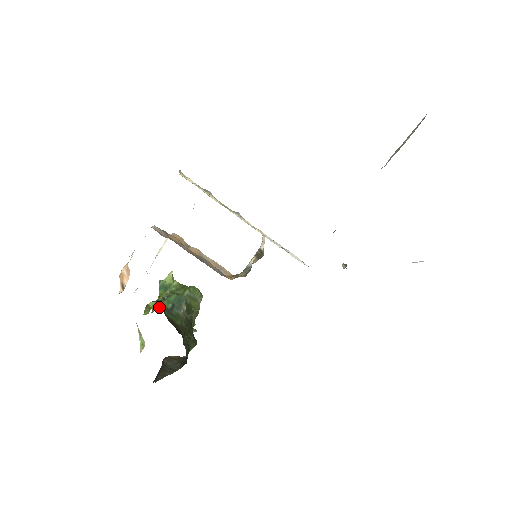
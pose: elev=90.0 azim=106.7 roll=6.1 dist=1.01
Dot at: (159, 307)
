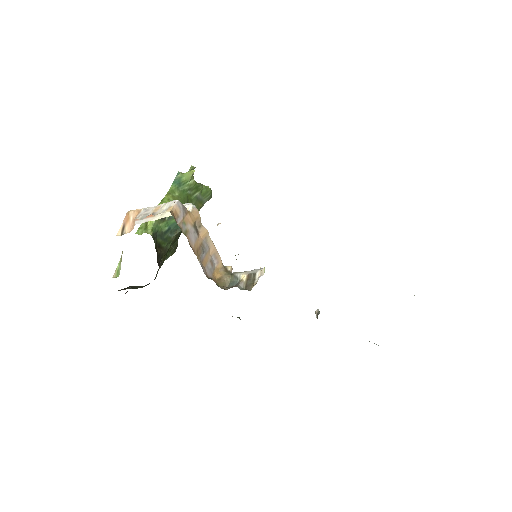
Dot at: (154, 232)
